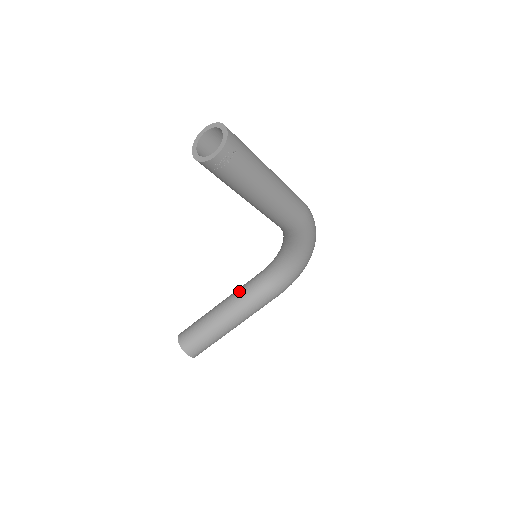
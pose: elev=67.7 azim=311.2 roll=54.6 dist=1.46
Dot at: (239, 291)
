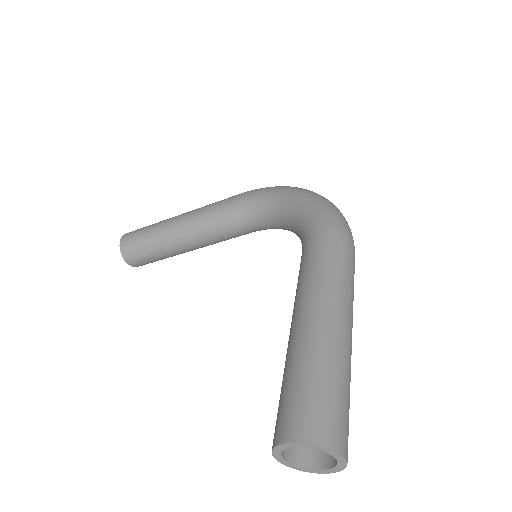
Dot at: (208, 230)
